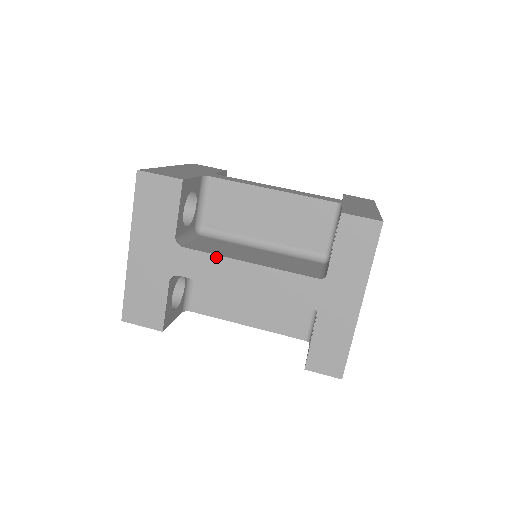
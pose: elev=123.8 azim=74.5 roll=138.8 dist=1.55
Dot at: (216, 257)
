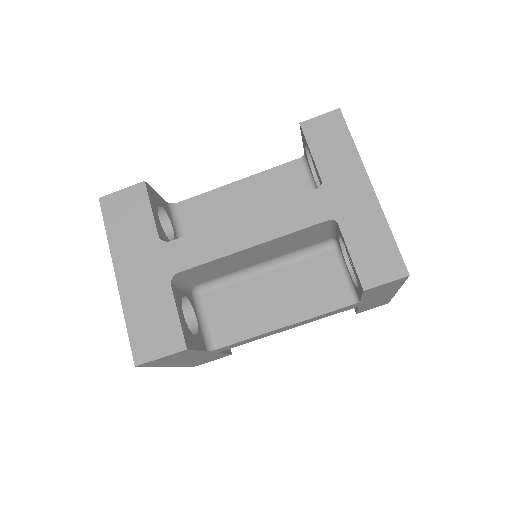
Dot at: (252, 338)
